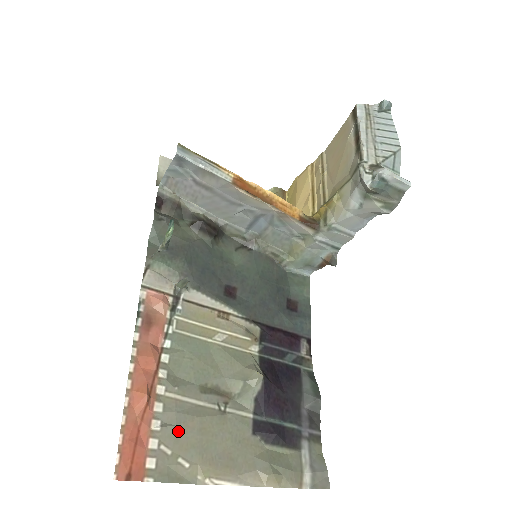
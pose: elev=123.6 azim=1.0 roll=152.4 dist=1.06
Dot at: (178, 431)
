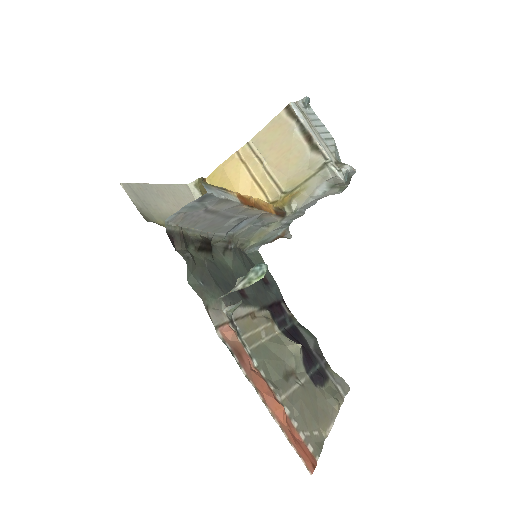
Dot at: (302, 417)
